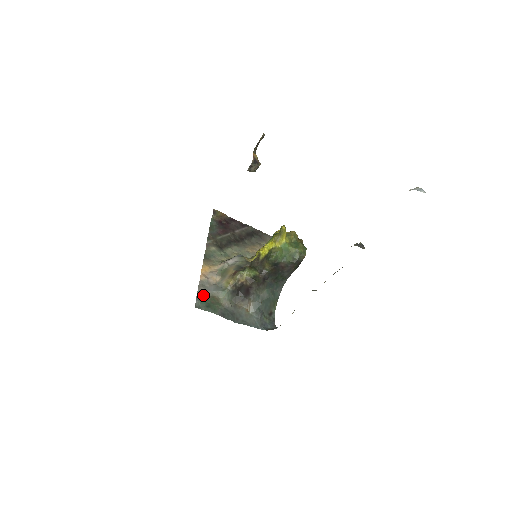
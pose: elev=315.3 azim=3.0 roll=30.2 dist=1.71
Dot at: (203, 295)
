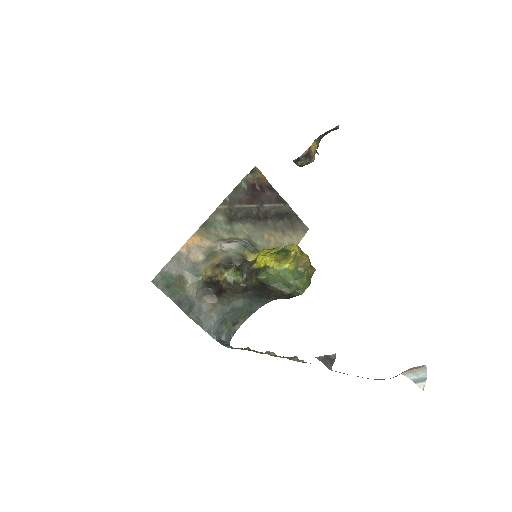
Dot at: (171, 271)
